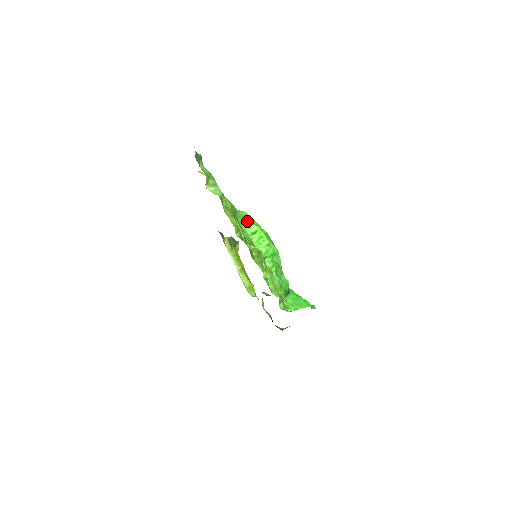
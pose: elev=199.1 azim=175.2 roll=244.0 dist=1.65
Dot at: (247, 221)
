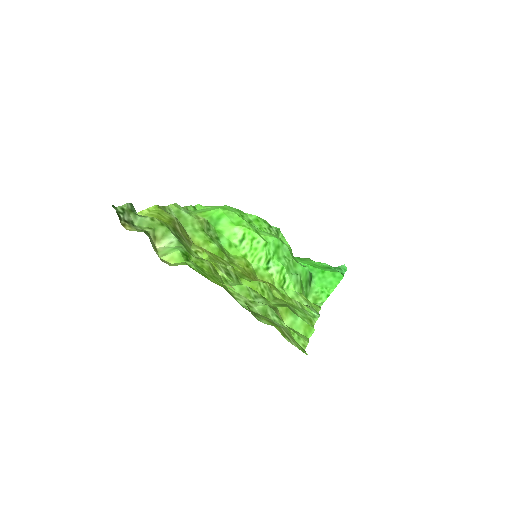
Dot at: (227, 225)
